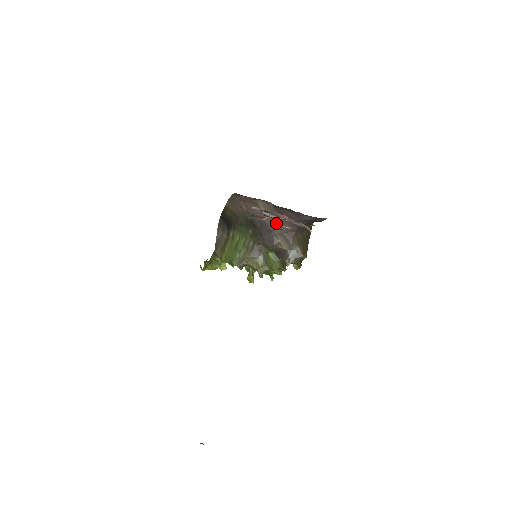
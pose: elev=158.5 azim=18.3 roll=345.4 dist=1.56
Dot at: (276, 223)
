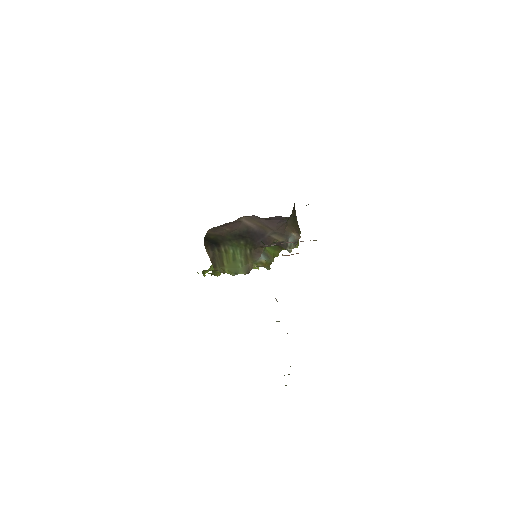
Dot at: occluded
